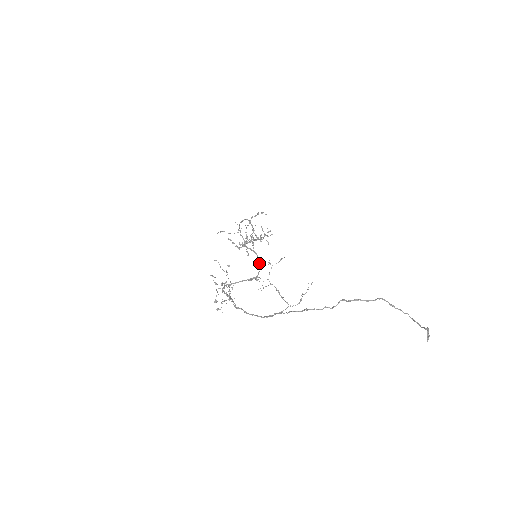
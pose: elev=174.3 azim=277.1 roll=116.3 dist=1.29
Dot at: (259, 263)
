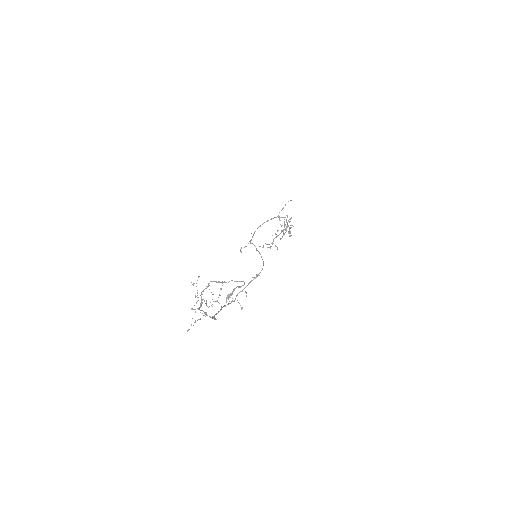
Dot at: (262, 259)
